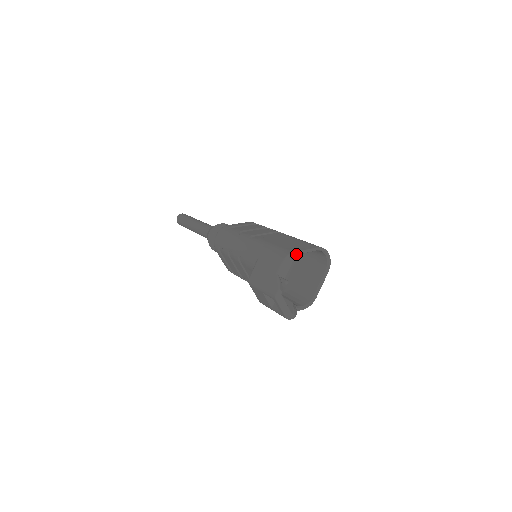
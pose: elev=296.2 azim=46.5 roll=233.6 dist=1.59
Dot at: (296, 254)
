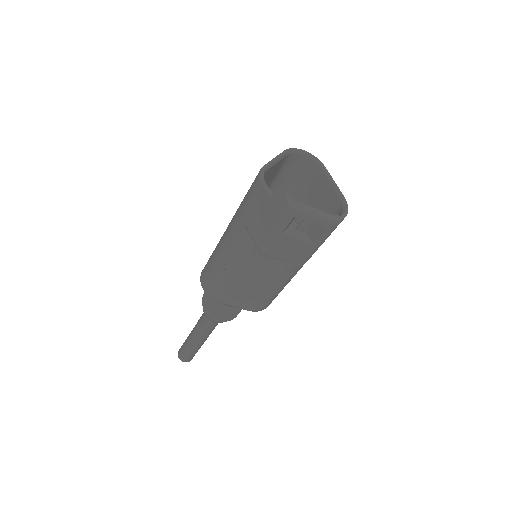
Dot at: (267, 166)
